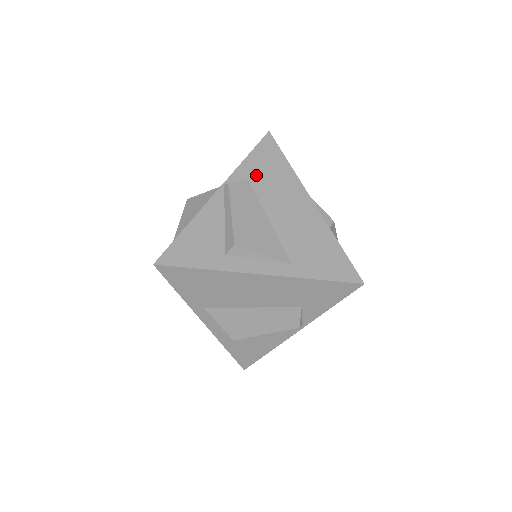
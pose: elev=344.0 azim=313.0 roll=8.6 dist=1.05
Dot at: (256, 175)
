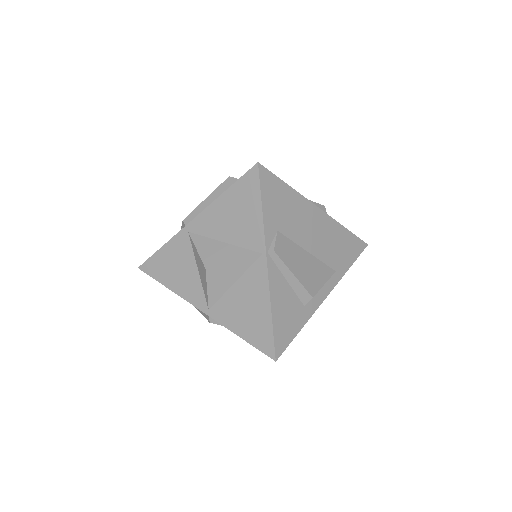
Dot at: (279, 220)
